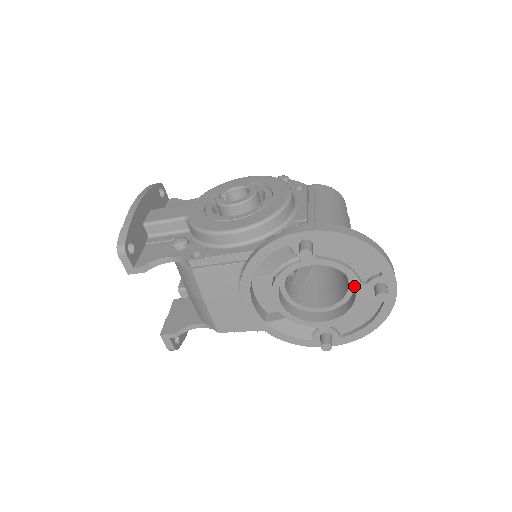
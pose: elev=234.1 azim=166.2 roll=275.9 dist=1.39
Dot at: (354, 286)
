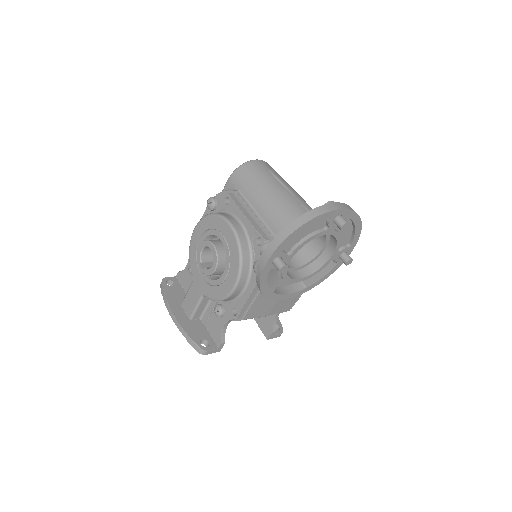
Dot at: occluded
